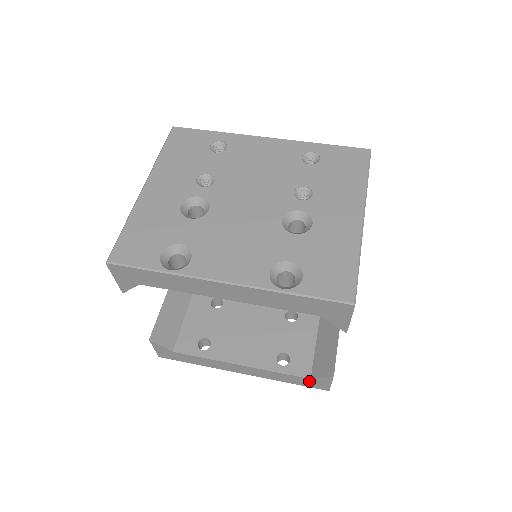
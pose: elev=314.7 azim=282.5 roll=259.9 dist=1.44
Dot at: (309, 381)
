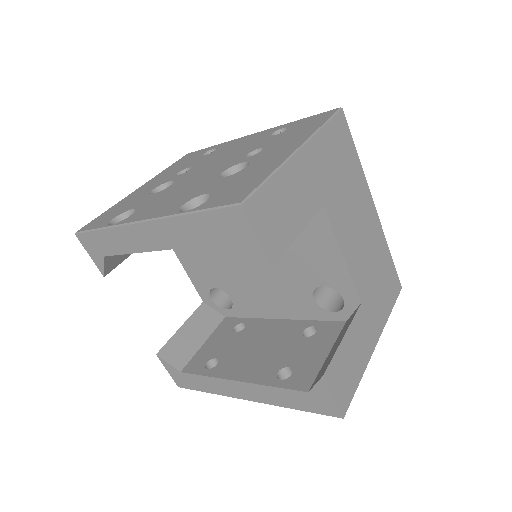
Dot at: (311, 398)
